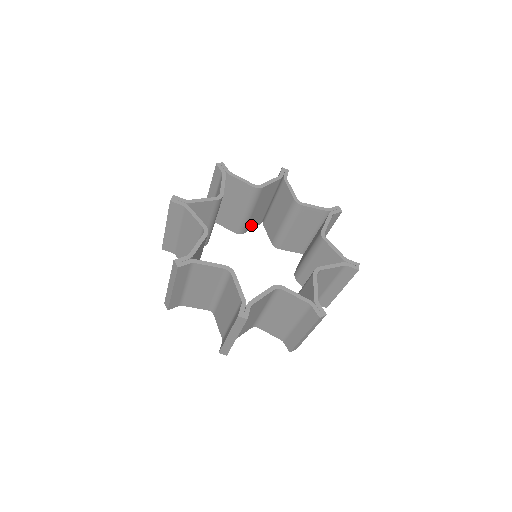
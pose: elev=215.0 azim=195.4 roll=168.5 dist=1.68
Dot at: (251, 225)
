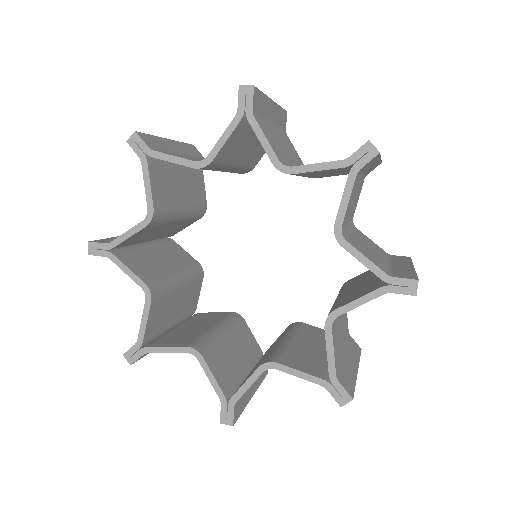
Dot at: (200, 193)
